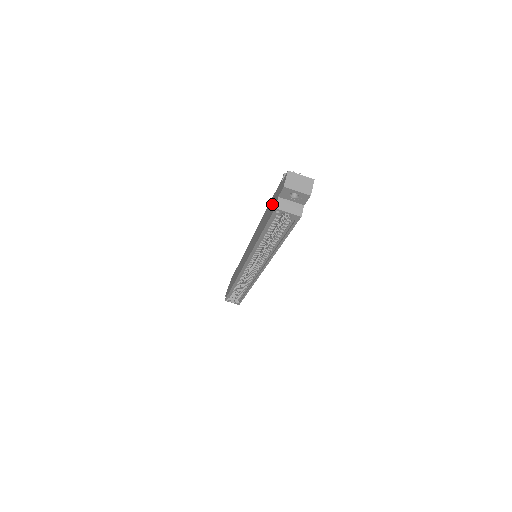
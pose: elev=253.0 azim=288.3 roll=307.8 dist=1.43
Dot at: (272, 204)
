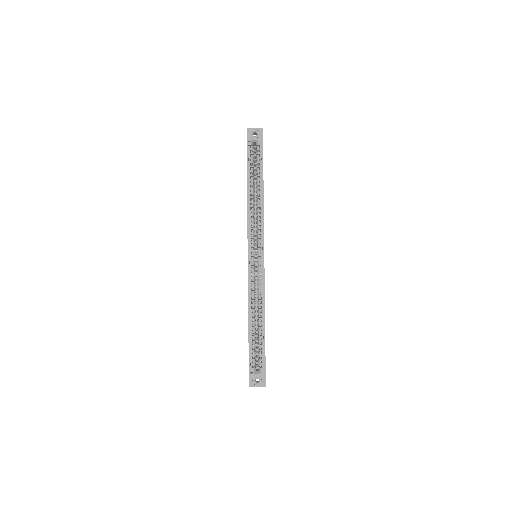
Dot at: occluded
